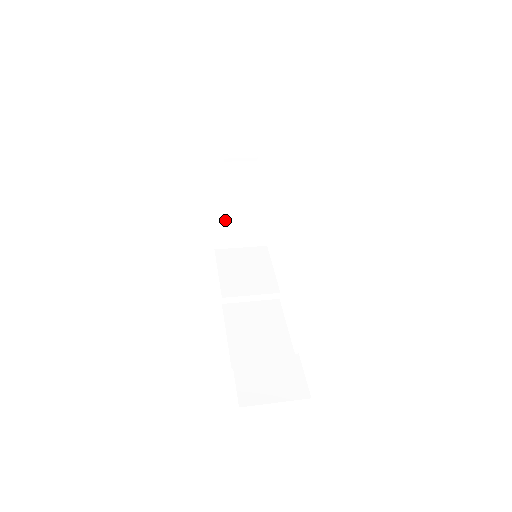
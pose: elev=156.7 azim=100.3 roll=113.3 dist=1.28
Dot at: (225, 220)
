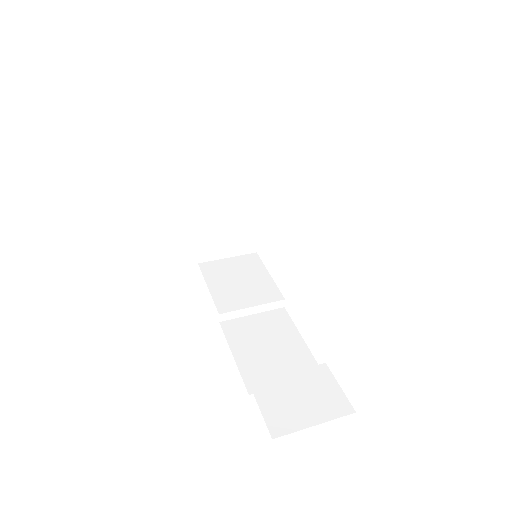
Dot at: (208, 226)
